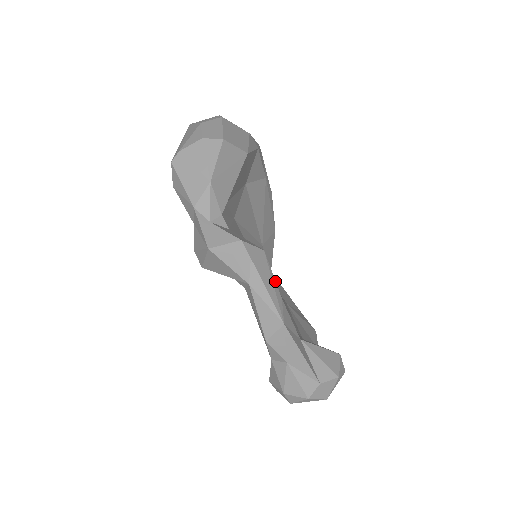
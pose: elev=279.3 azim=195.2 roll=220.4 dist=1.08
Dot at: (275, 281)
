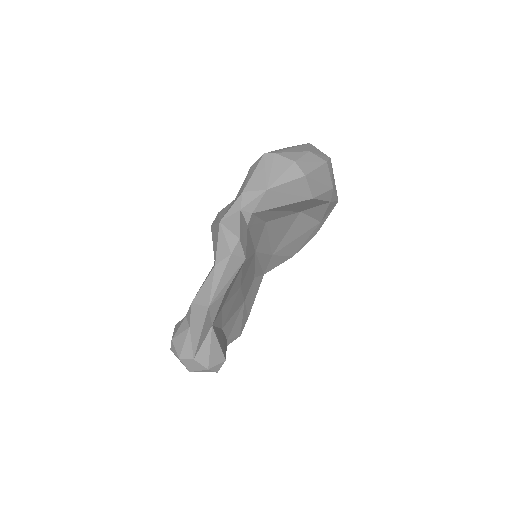
Dot at: occluded
